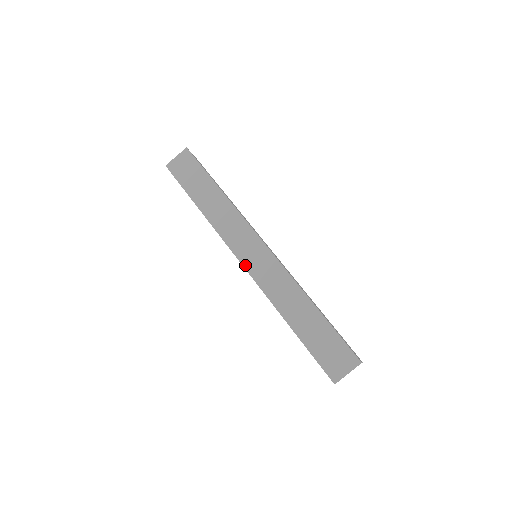
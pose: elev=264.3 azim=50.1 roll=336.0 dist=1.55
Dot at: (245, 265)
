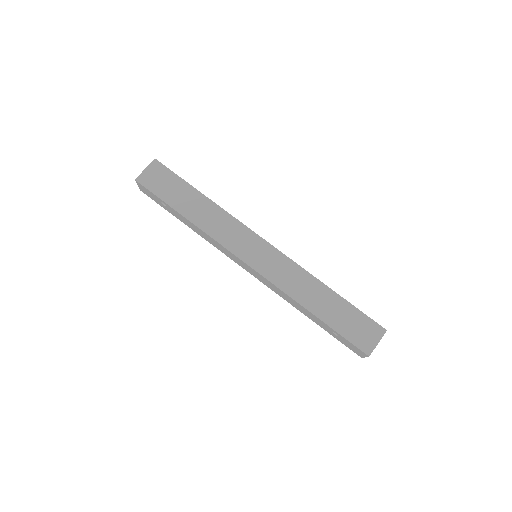
Dot at: (252, 265)
